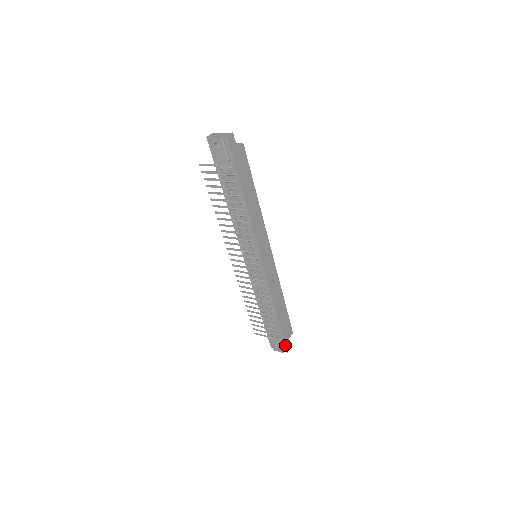
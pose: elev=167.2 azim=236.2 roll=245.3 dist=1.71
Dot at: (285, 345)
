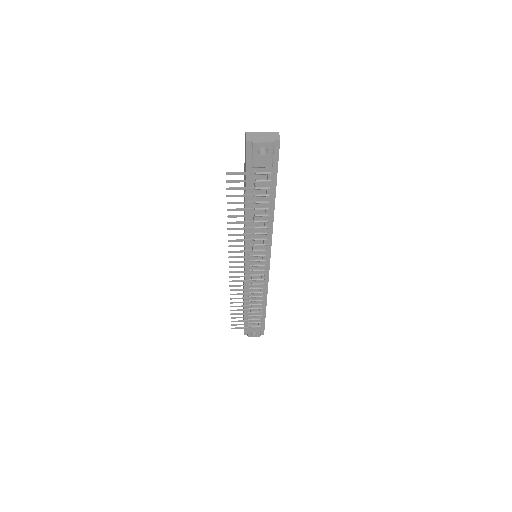
Dot at: (264, 329)
